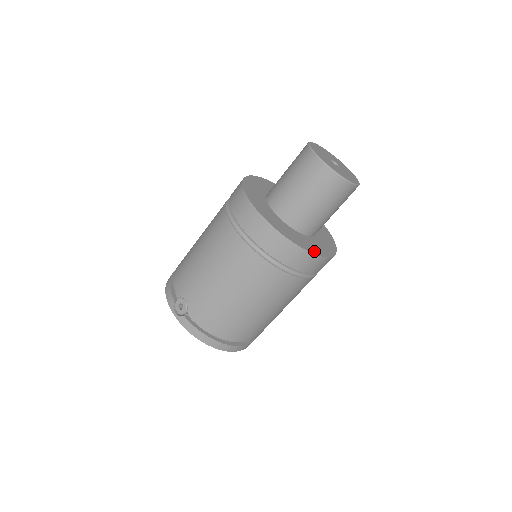
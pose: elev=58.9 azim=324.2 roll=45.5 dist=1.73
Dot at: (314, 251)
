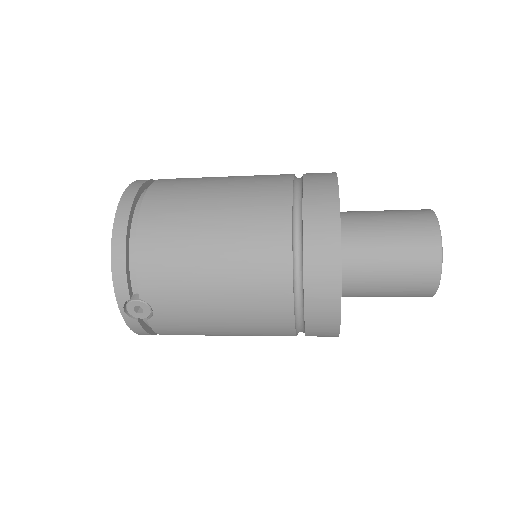
Dot at: occluded
